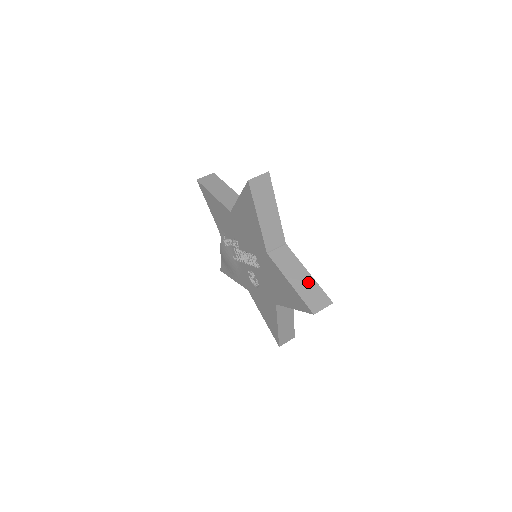
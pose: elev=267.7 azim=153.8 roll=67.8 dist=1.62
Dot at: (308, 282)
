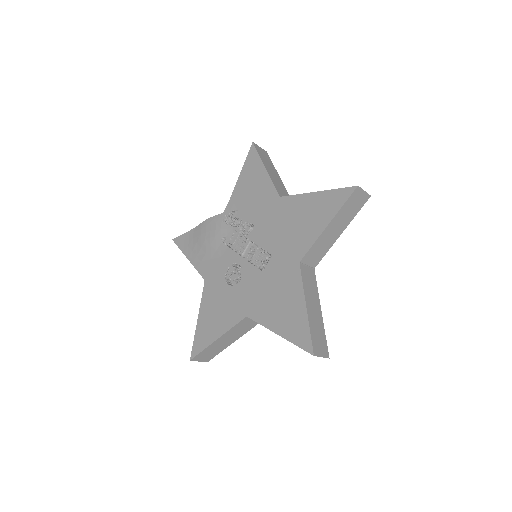
Dot at: (319, 320)
